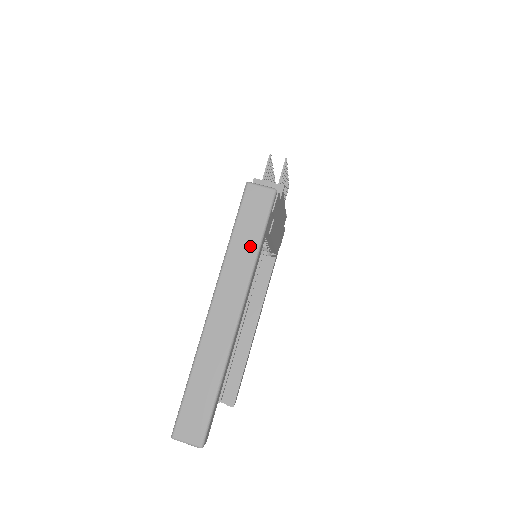
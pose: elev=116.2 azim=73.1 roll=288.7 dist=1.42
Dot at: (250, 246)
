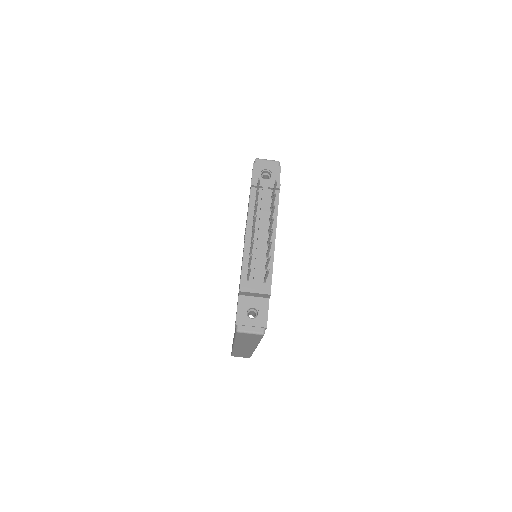
Dot at: (252, 342)
